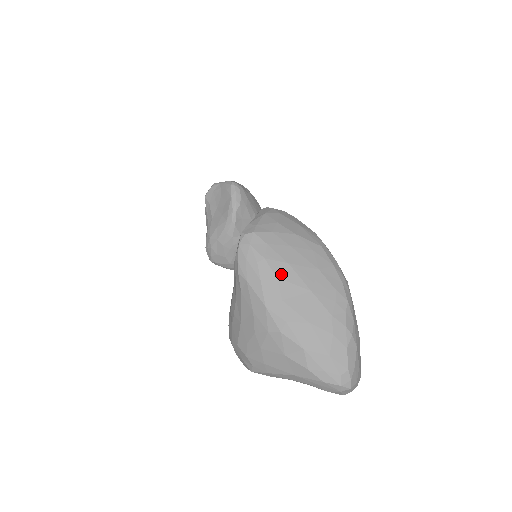
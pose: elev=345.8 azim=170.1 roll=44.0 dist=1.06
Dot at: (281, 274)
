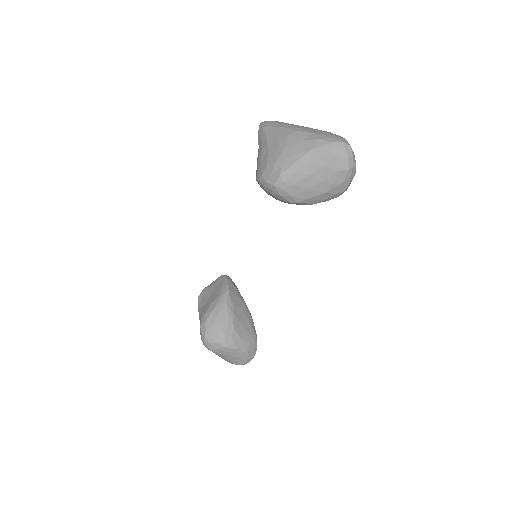
Dot at: occluded
